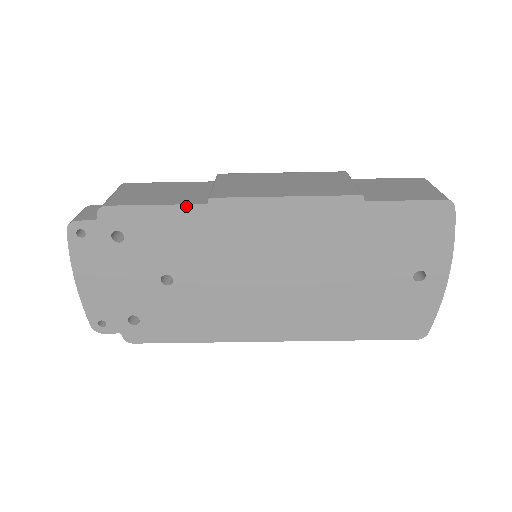
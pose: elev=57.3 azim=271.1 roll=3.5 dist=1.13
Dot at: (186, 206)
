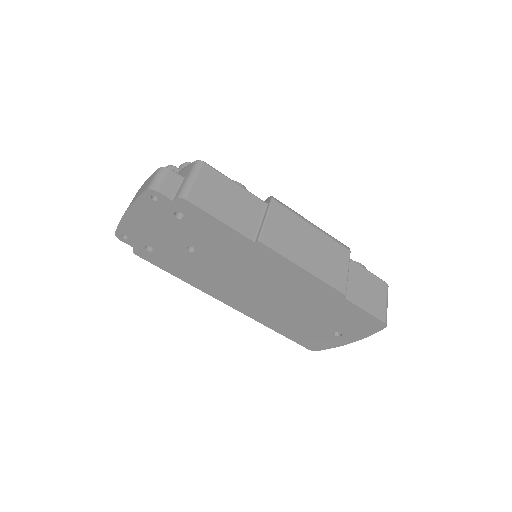
Dot at: (240, 234)
